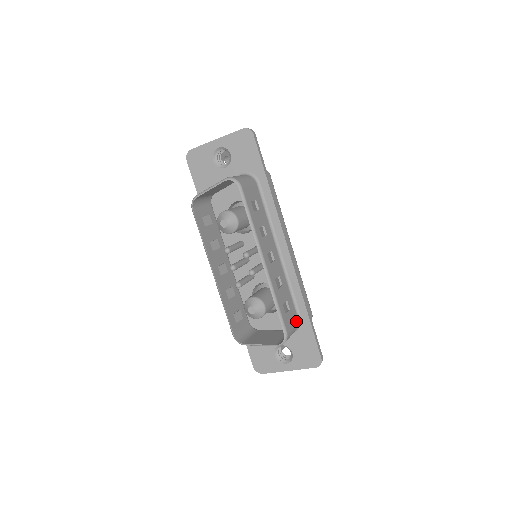
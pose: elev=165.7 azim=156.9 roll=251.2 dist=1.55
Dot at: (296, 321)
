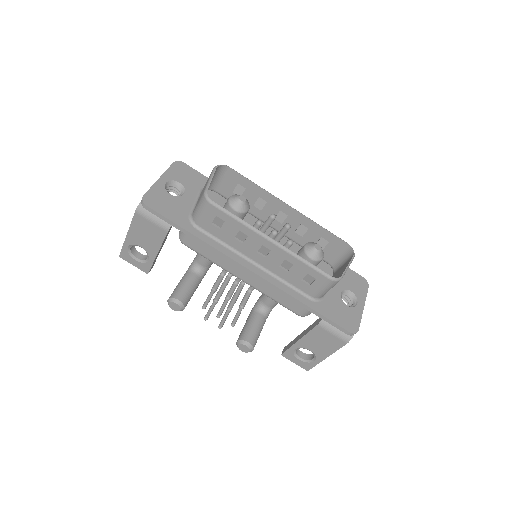
Dot at: (331, 258)
